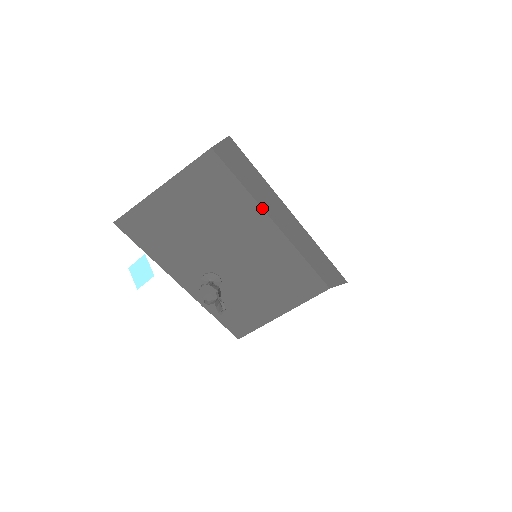
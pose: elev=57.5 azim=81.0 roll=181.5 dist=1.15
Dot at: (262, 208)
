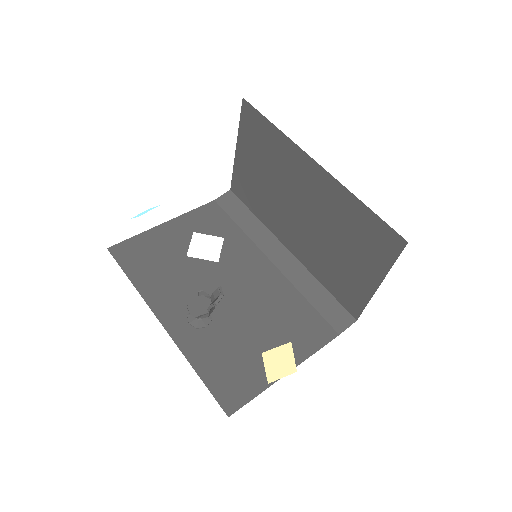
Dot at: (257, 246)
